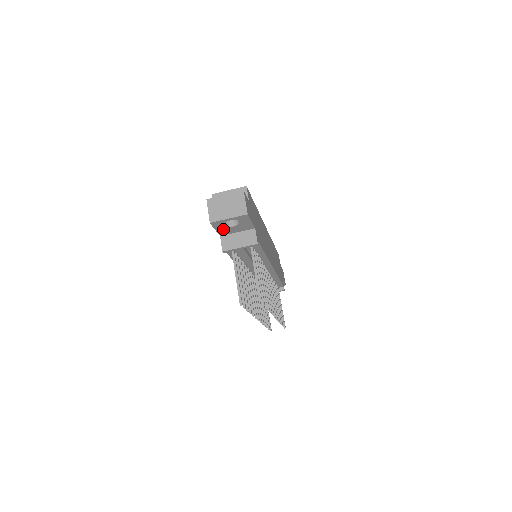
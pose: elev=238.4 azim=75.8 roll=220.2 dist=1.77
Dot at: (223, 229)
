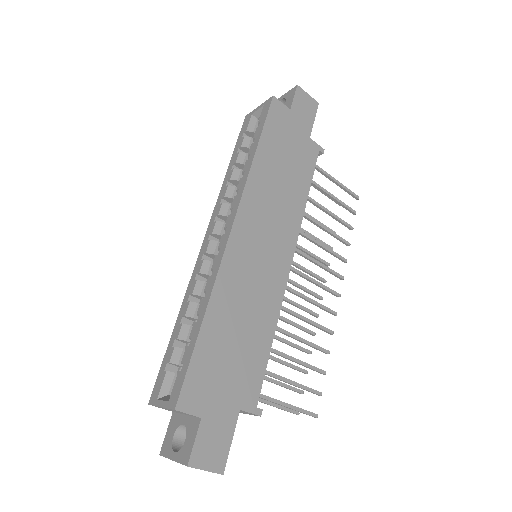
Dot at: occluded
